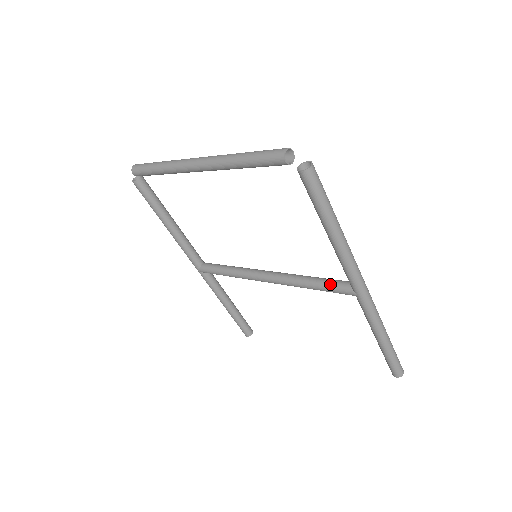
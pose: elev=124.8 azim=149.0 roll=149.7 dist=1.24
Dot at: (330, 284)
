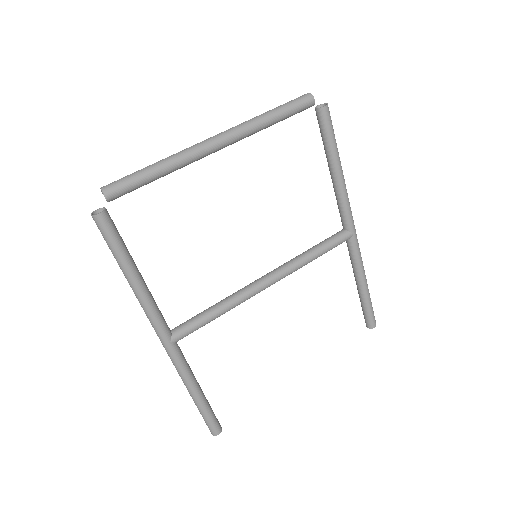
Dot at: (329, 240)
